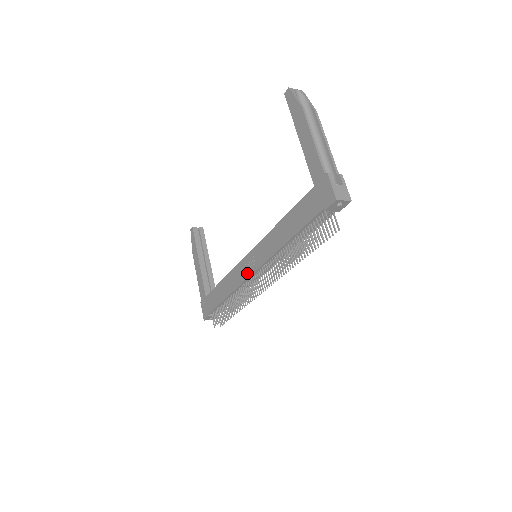
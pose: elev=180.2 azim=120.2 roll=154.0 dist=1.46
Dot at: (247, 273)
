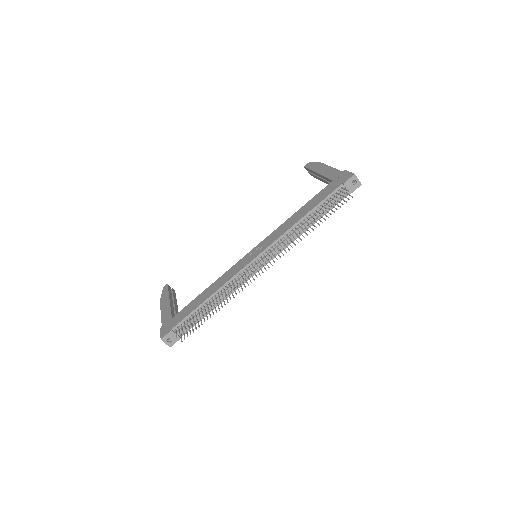
Dot at: (246, 262)
